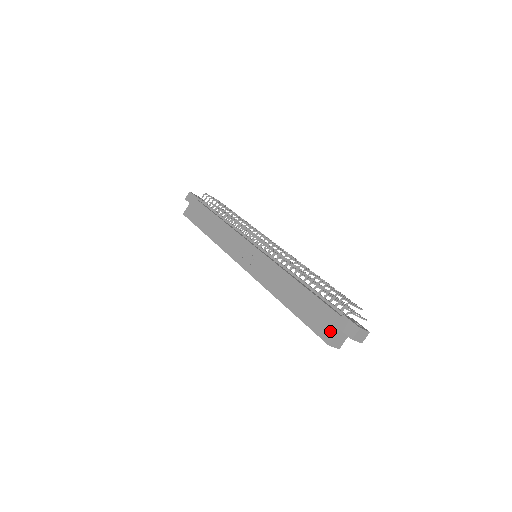
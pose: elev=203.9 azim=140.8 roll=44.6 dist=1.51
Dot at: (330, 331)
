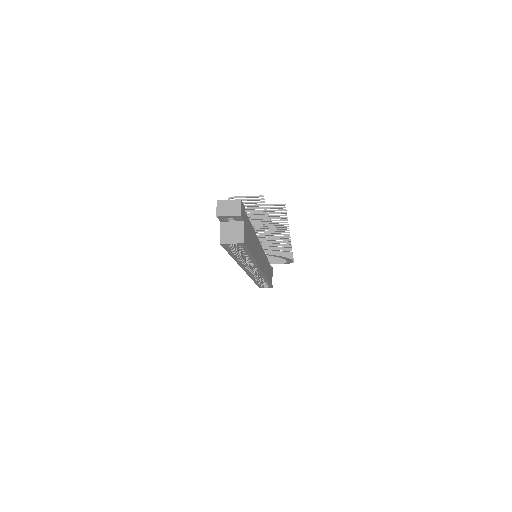
Dot at: occluded
